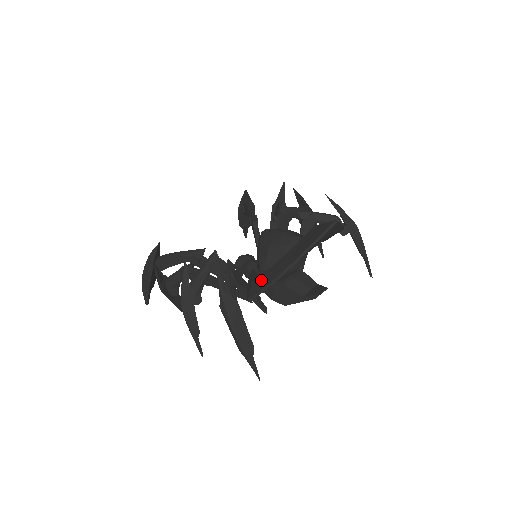
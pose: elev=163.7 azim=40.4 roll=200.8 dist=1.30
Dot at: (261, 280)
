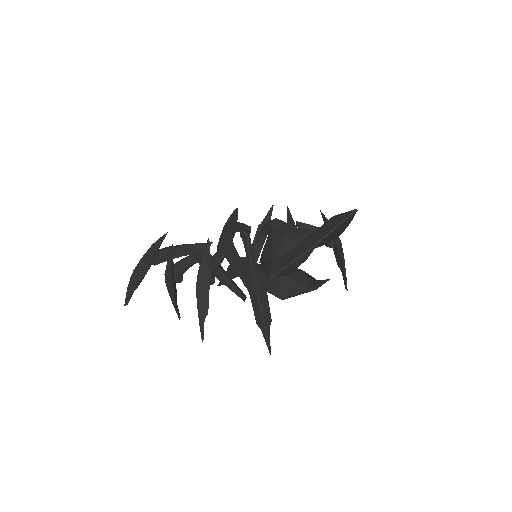
Dot at: (282, 259)
